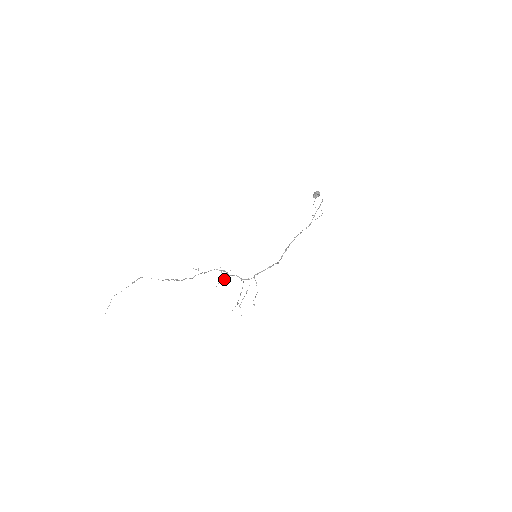
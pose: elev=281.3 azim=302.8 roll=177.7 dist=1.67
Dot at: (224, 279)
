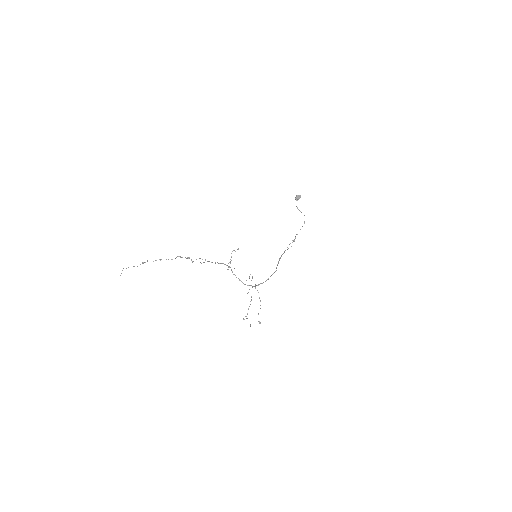
Dot at: (238, 248)
